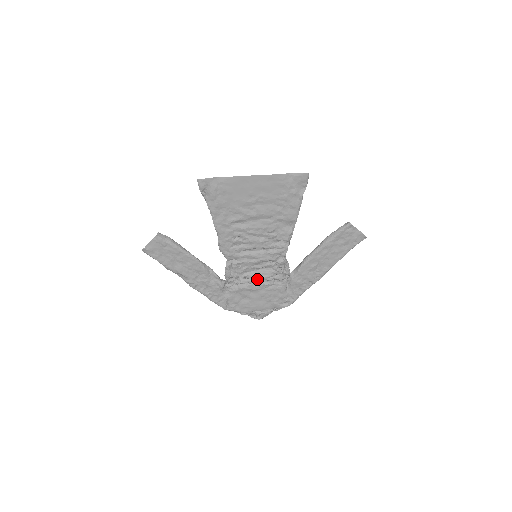
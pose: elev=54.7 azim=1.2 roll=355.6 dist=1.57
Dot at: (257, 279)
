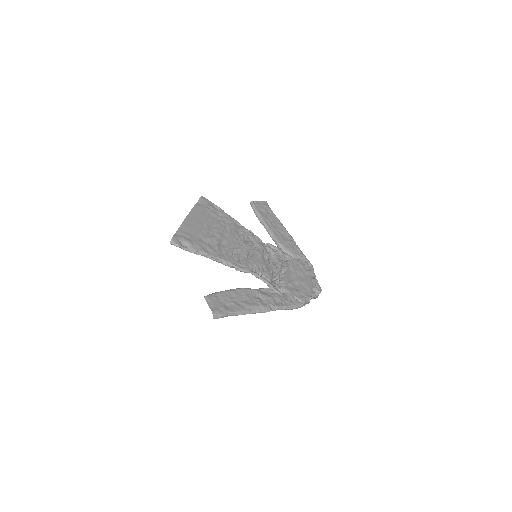
Dot at: (278, 268)
